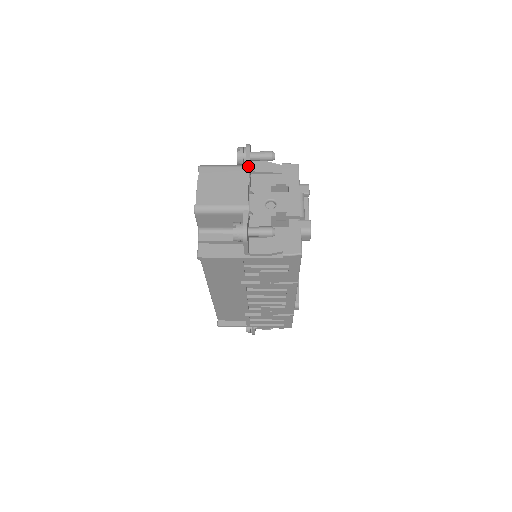
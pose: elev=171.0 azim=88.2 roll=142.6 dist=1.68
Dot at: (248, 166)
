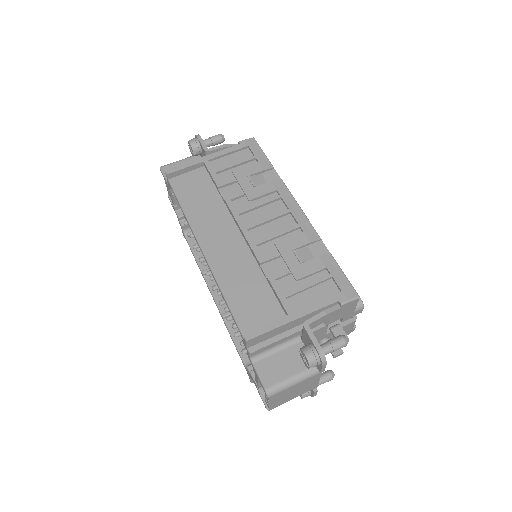
Dot at: (321, 372)
